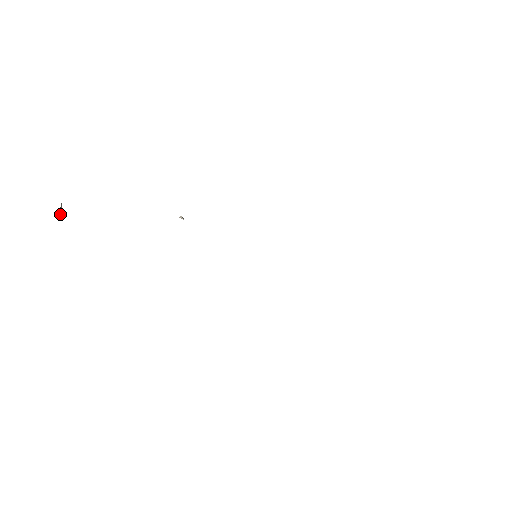
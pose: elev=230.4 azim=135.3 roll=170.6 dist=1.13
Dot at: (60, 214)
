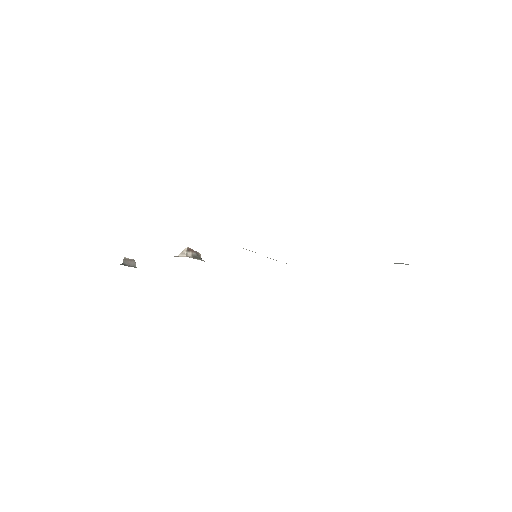
Dot at: (131, 261)
